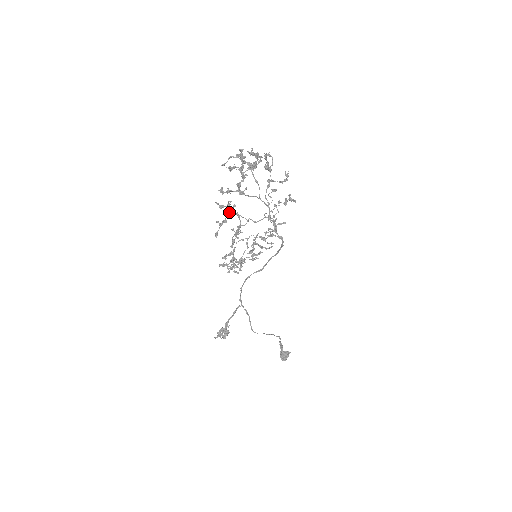
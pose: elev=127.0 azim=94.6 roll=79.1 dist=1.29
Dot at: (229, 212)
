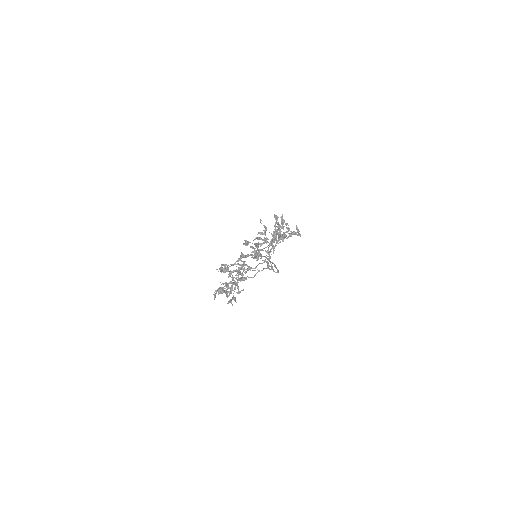
Dot at: occluded
